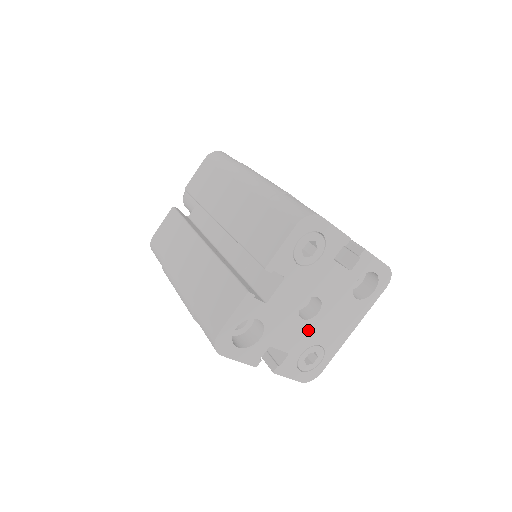
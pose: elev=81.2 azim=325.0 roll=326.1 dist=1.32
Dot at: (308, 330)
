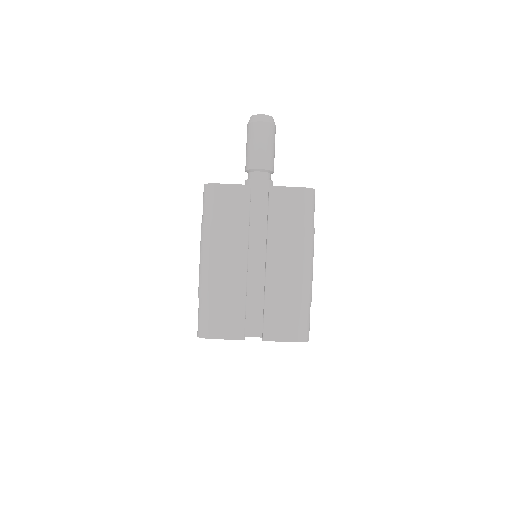
Dot at: occluded
